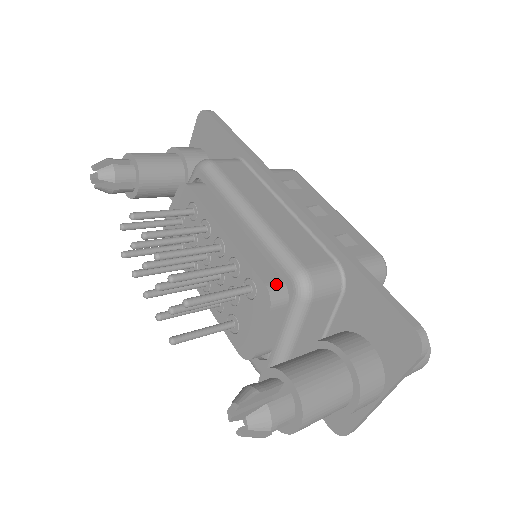
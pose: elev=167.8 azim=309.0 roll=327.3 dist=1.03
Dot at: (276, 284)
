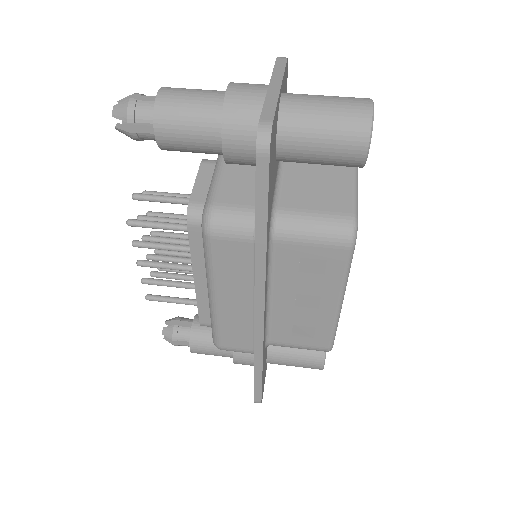
Dot at: (209, 325)
